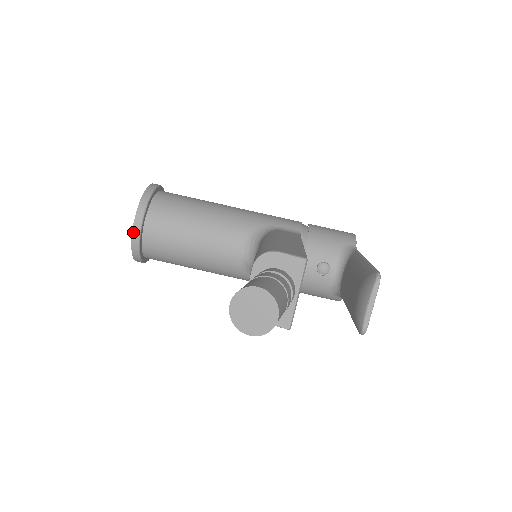
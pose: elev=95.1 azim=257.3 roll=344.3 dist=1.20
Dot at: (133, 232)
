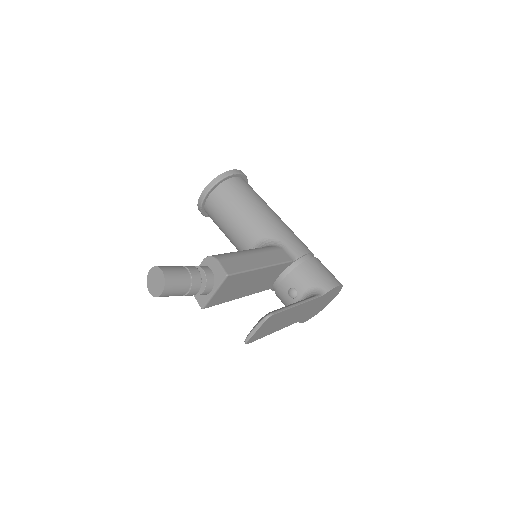
Dot at: (201, 195)
